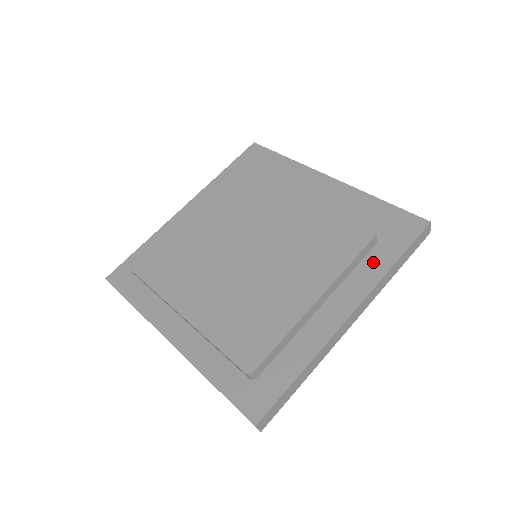
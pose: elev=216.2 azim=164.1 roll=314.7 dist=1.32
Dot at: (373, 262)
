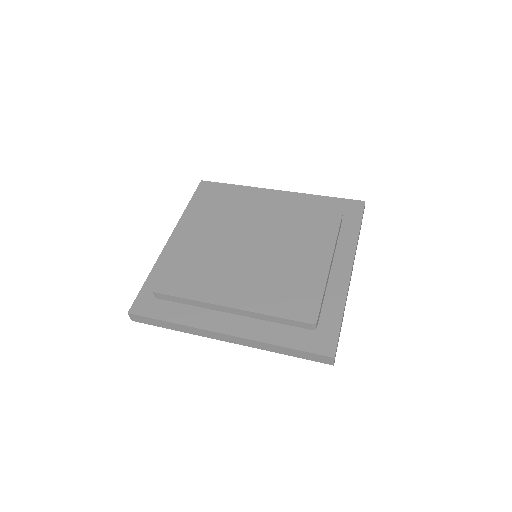
Dot at: (345, 234)
